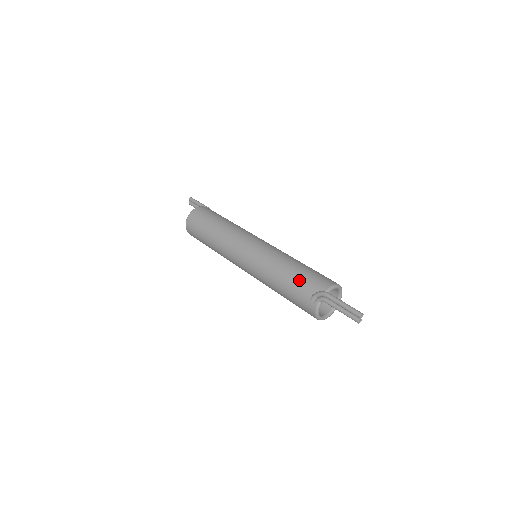
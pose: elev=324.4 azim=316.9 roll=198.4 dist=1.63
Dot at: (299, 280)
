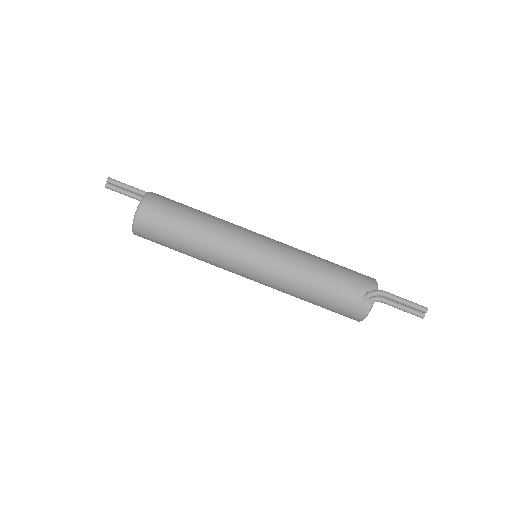
Dot at: (342, 281)
